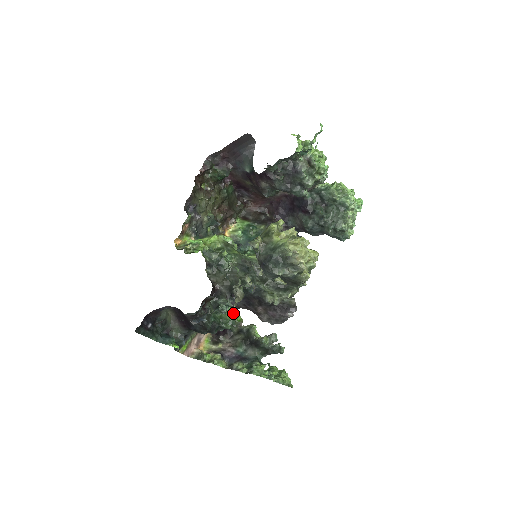
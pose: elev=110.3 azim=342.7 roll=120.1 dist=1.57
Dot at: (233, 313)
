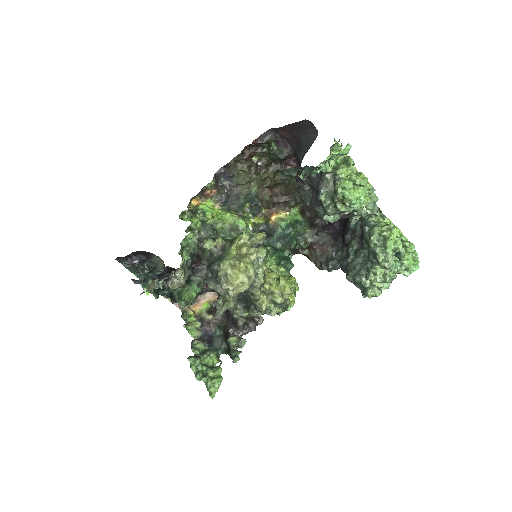
Dot at: occluded
